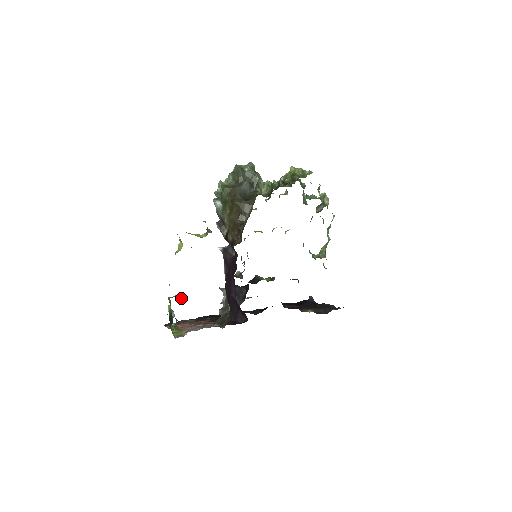
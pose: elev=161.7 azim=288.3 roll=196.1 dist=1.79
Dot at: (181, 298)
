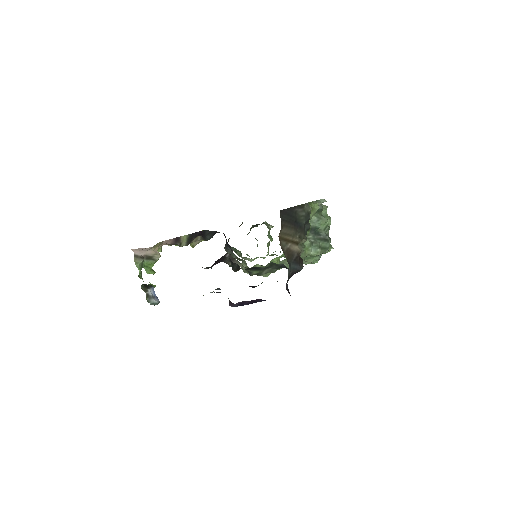
Dot at: (159, 254)
